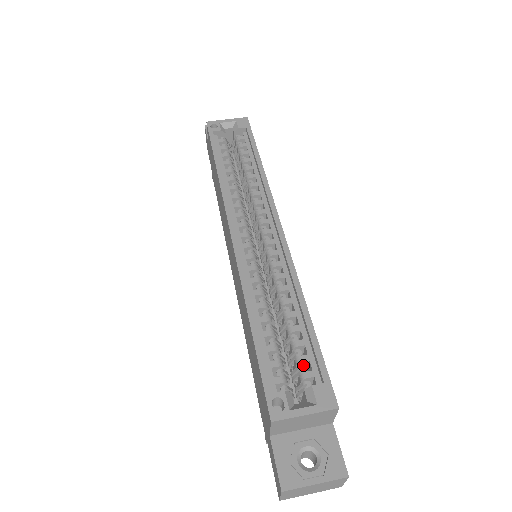
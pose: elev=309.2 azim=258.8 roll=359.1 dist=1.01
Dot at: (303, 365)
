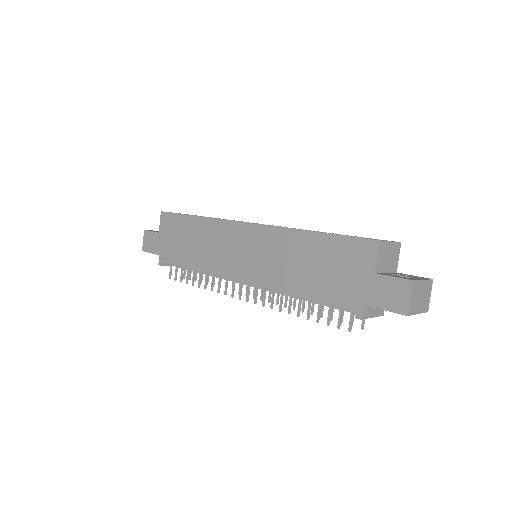
Dot at: occluded
